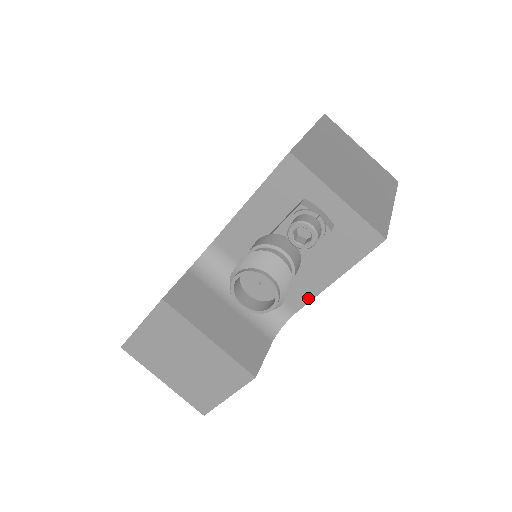
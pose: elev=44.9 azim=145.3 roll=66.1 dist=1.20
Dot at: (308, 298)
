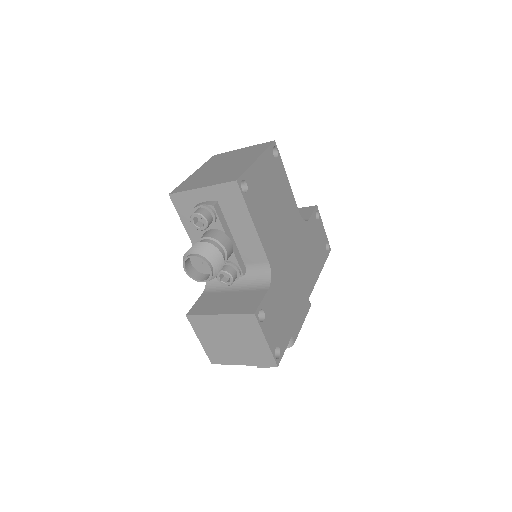
Dot at: (261, 248)
